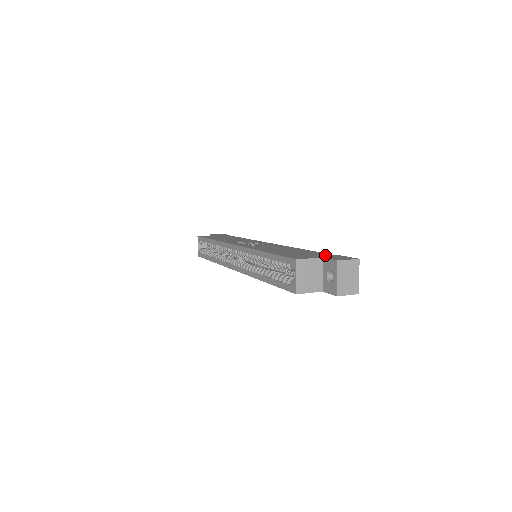
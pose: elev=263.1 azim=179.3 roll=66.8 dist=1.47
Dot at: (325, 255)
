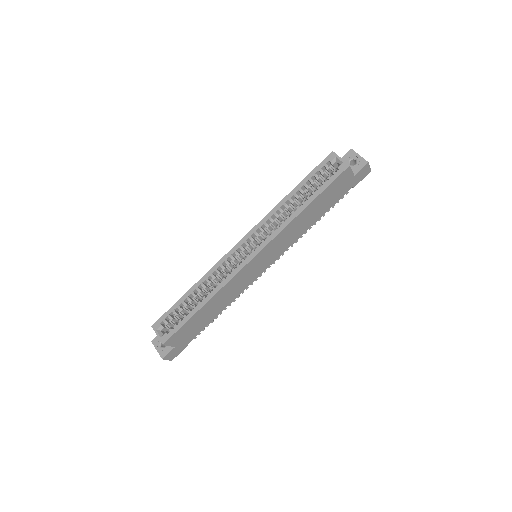
Dot at: occluded
